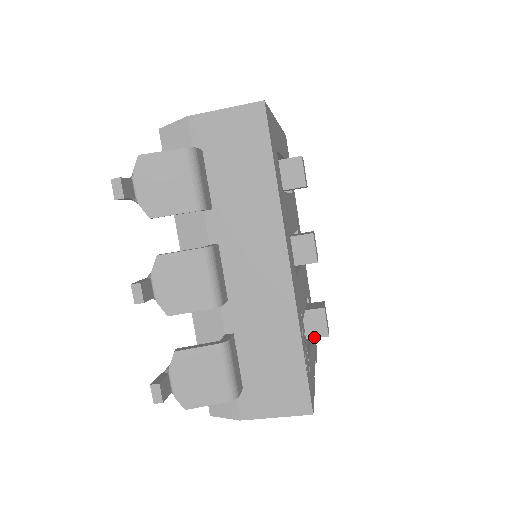
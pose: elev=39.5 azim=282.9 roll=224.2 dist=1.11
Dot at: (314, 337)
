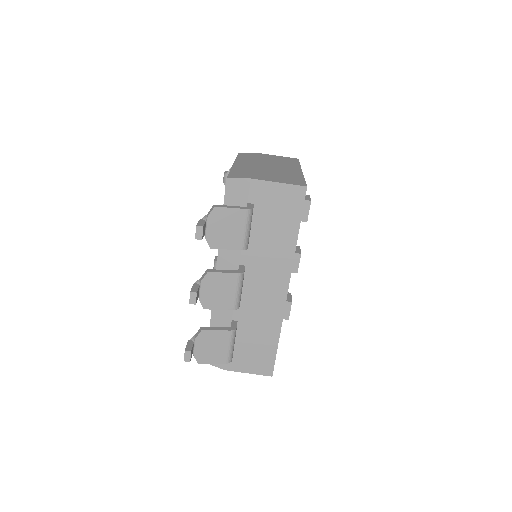
Dot at: occluded
